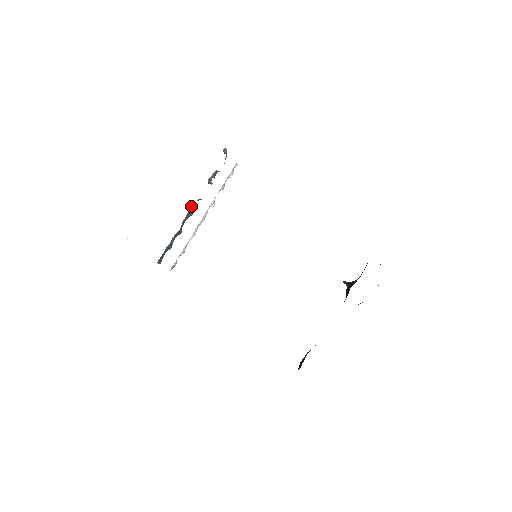
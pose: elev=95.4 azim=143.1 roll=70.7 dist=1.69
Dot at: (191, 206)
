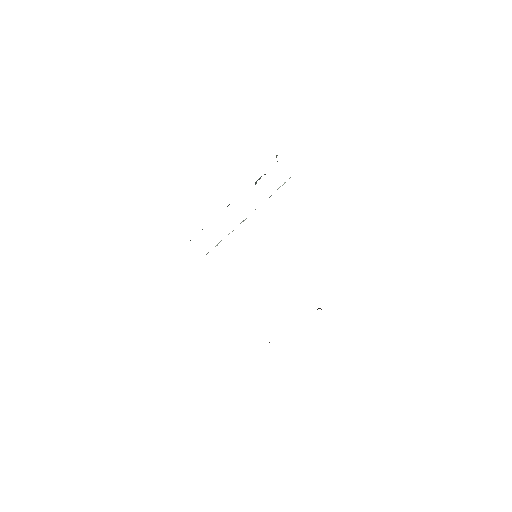
Dot at: occluded
